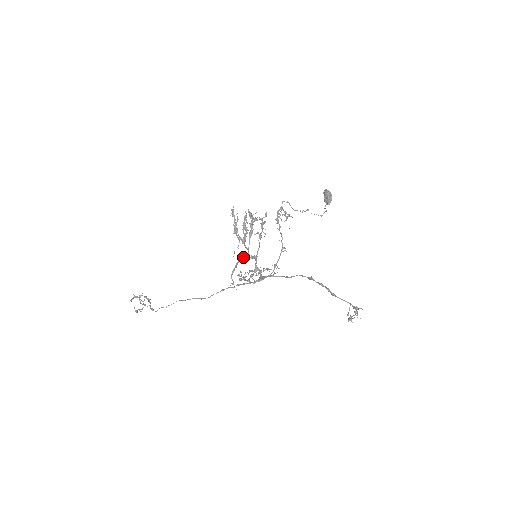
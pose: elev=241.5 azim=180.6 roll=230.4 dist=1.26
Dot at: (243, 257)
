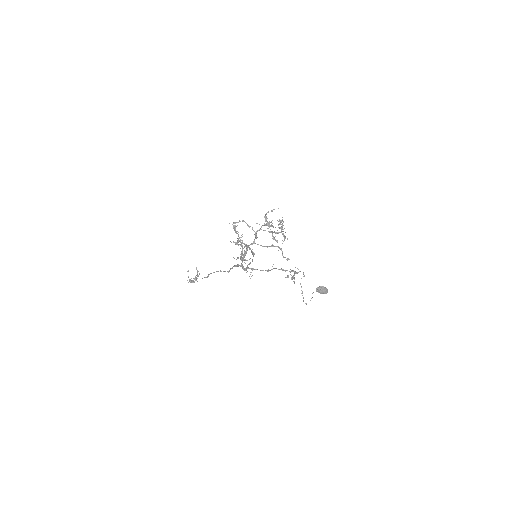
Dot at: (254, 231)
